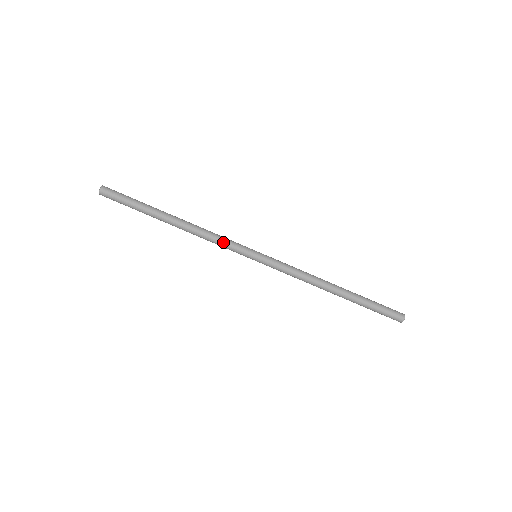
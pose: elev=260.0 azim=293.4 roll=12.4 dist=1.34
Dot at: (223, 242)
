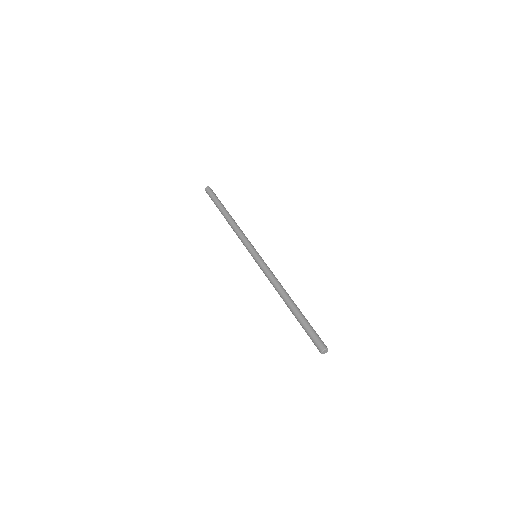
Dot at: (245, 237)
